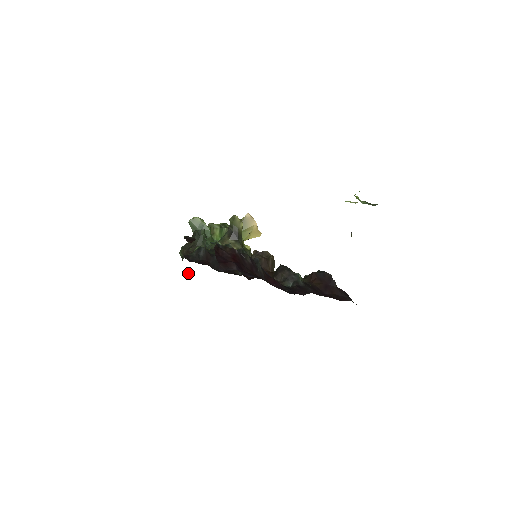
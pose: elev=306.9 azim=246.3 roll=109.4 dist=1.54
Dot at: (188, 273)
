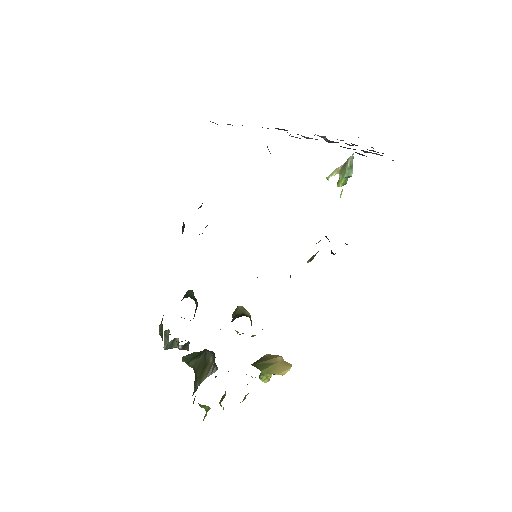
Dot at: (168, 336)
